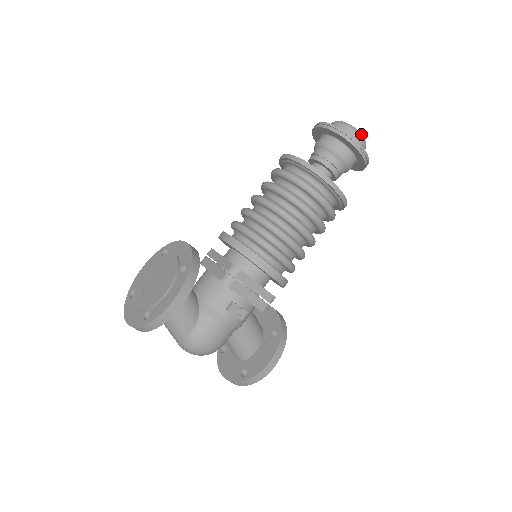
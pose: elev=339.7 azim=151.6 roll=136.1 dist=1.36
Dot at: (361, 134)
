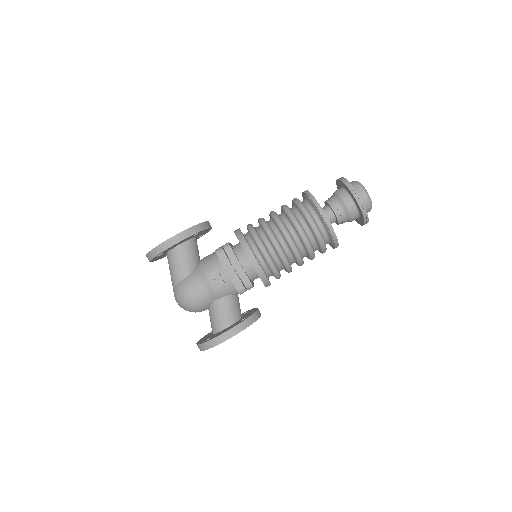
Dot at: (366, 191)
